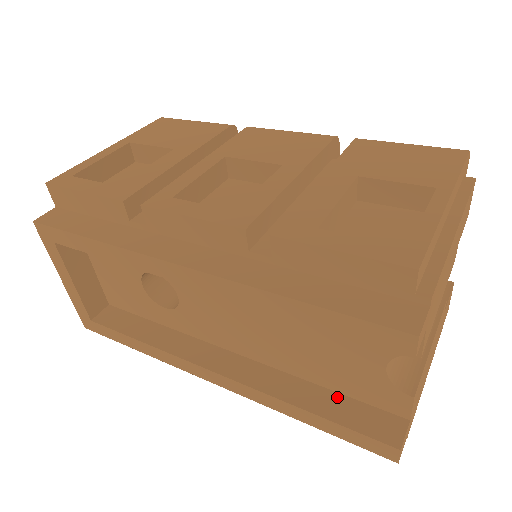
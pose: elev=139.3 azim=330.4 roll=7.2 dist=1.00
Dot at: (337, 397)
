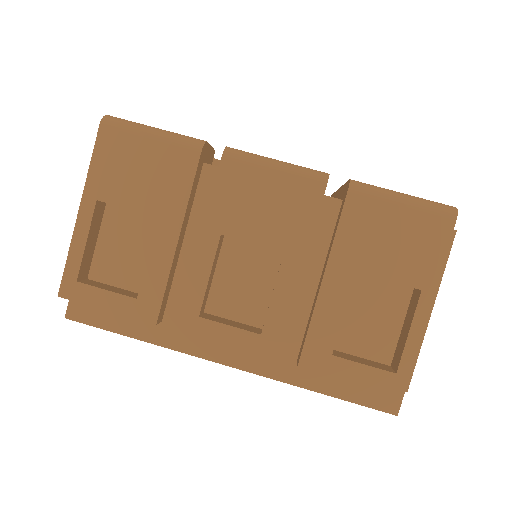
Dot at: occluded
